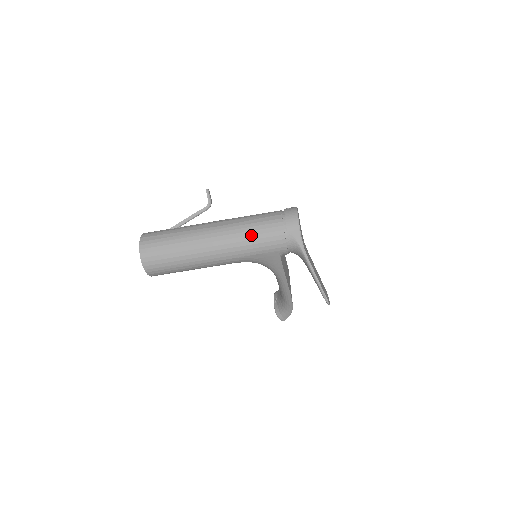
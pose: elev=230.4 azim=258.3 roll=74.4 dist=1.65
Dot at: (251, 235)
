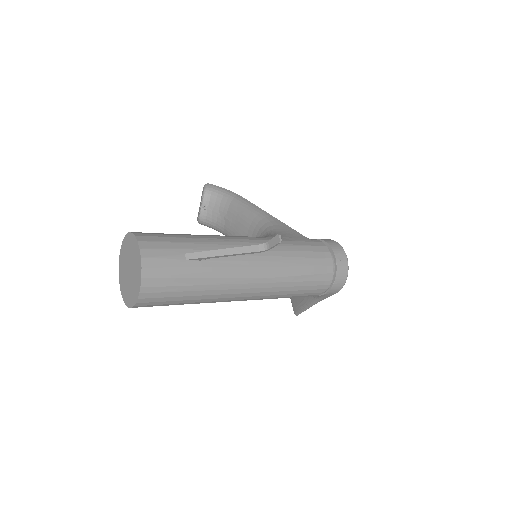
Dot at: (291, 294)
